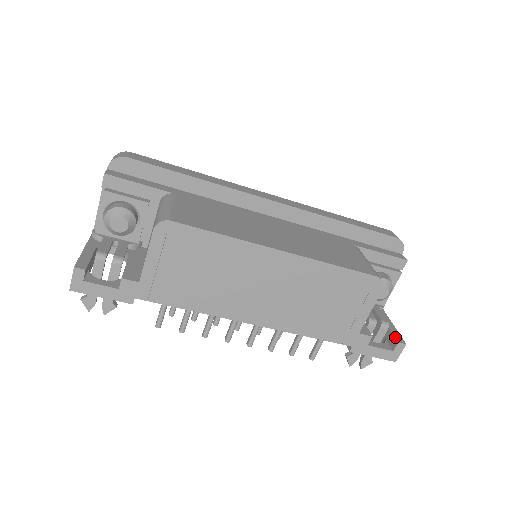
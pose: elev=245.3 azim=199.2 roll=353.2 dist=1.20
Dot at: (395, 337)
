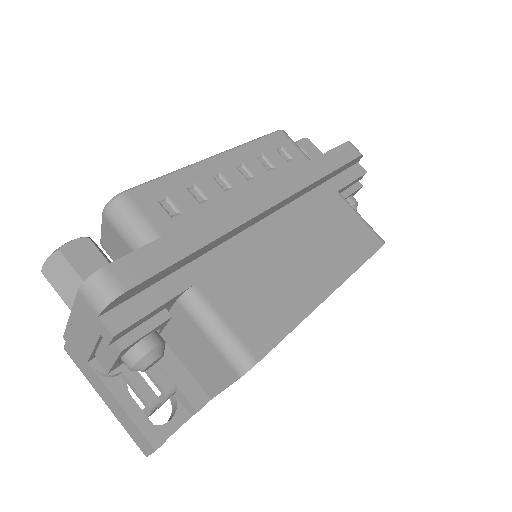
Dot at: occluded
